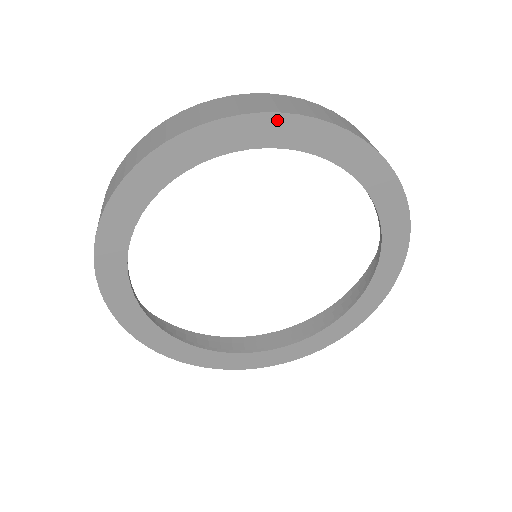
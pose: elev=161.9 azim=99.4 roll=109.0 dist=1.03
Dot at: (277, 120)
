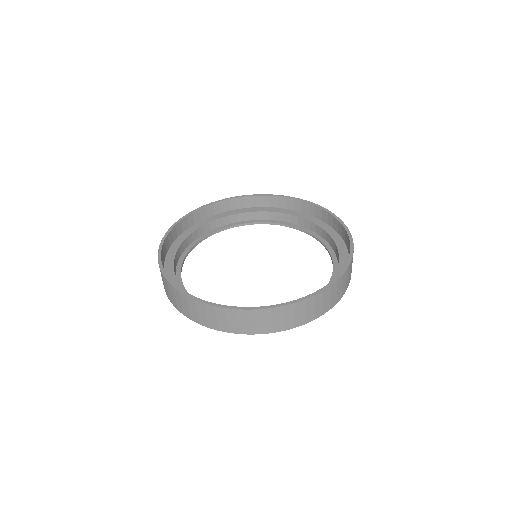
Dot at: (271, 330)
